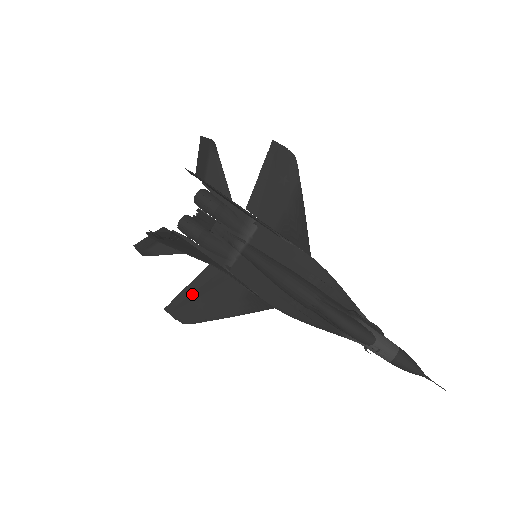
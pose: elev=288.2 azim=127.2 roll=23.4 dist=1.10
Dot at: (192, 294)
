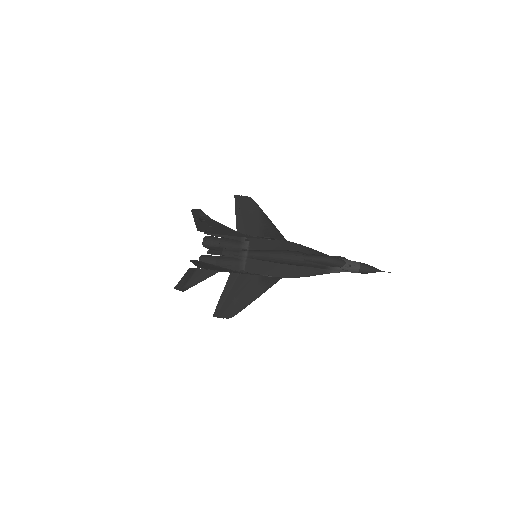
Dot at: (227, 297)
